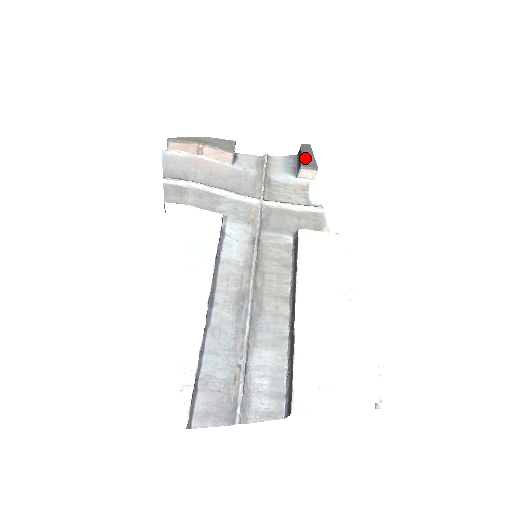
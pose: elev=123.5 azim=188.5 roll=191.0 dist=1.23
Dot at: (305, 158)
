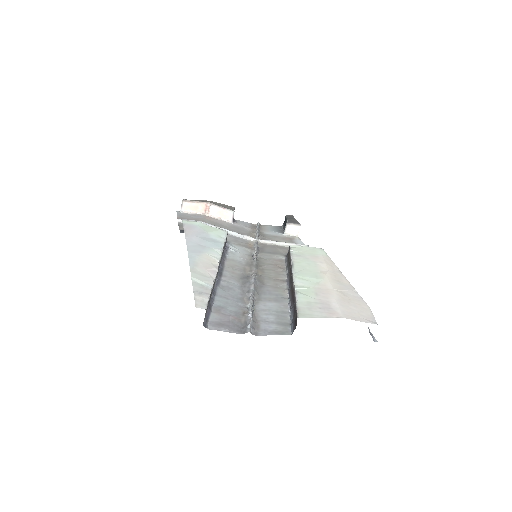
Dot at: (289, 220)
